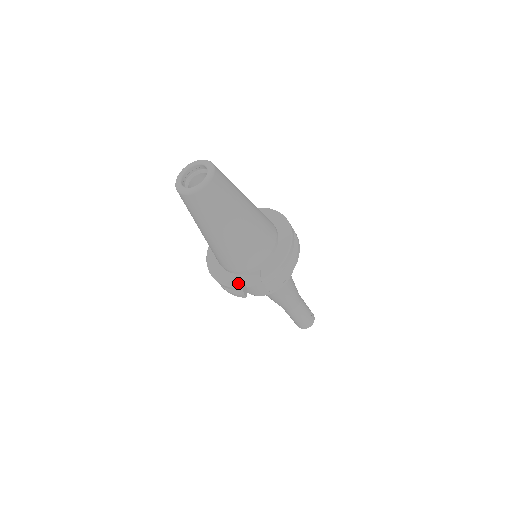
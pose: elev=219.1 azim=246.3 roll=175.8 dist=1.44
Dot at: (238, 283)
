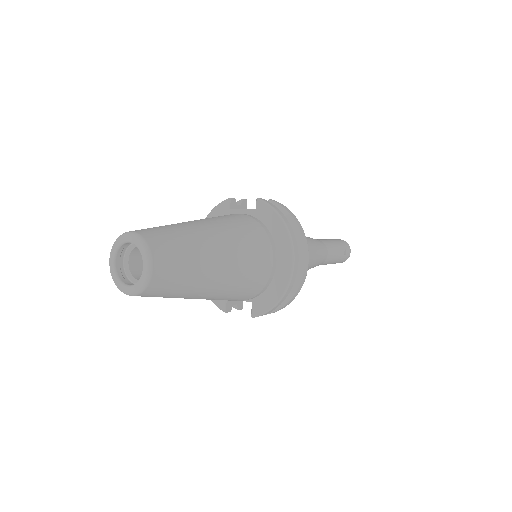
Dot at: (228, 305)
